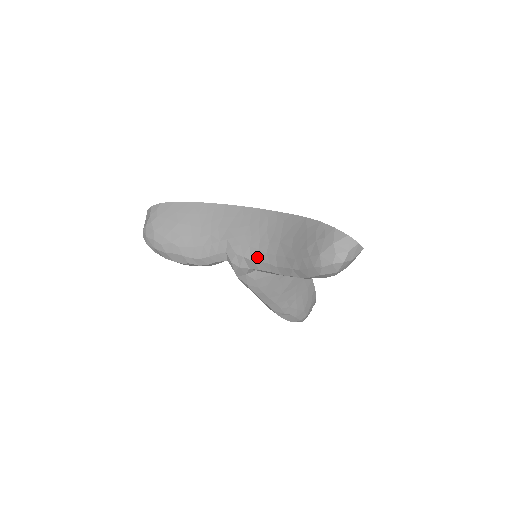
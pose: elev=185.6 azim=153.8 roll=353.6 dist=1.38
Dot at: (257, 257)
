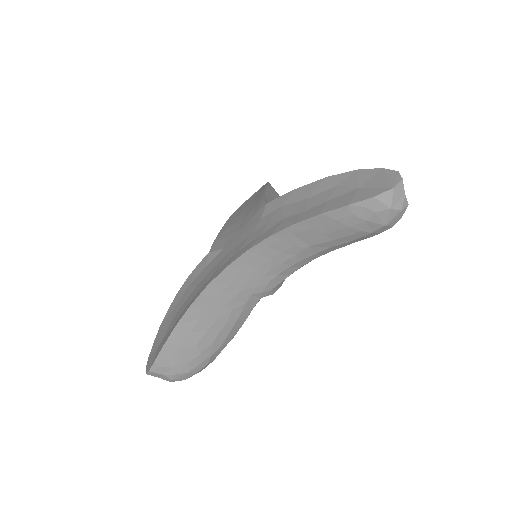
Dot at: (294, 270)
